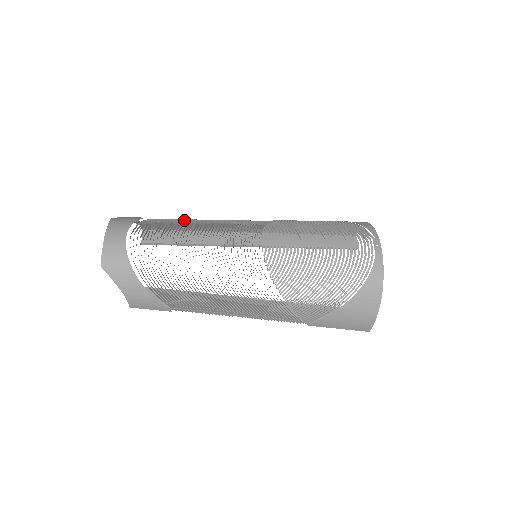
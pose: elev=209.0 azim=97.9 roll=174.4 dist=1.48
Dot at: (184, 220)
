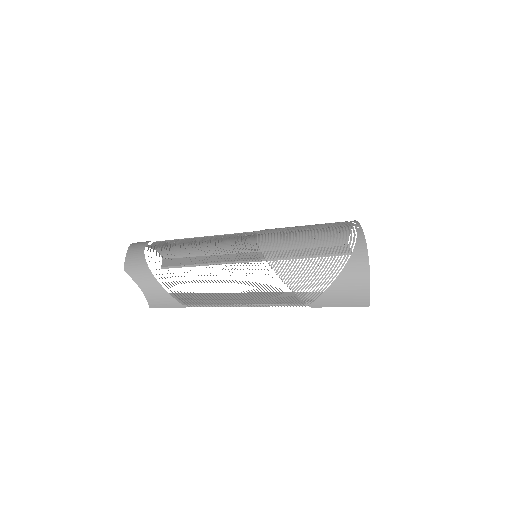
Dot at: occluded
